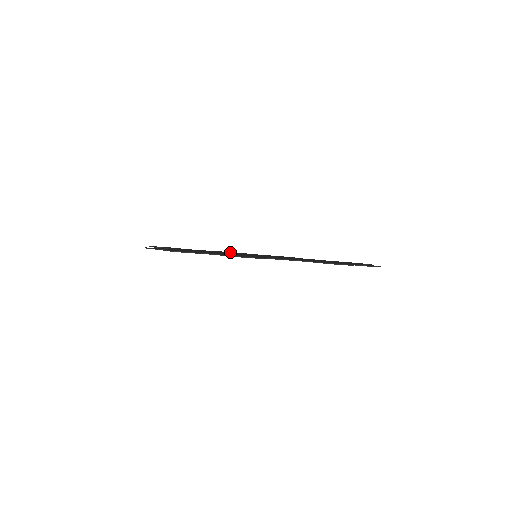
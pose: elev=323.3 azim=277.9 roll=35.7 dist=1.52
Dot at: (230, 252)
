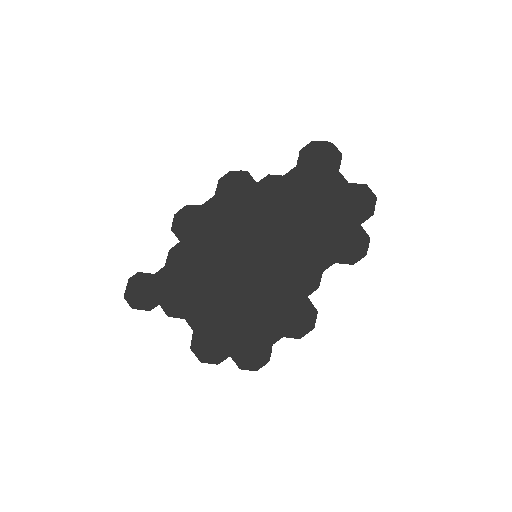
Dot at: (192, 234)
